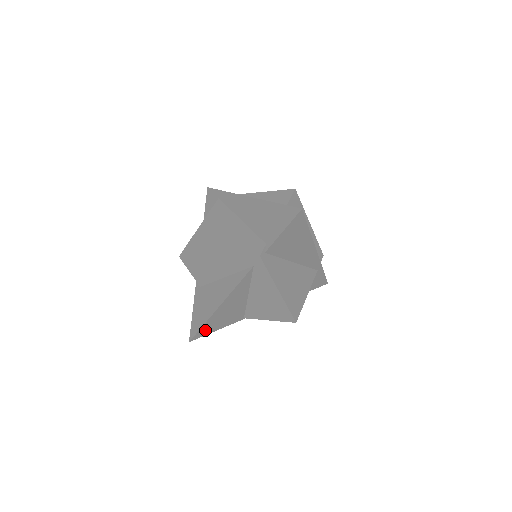
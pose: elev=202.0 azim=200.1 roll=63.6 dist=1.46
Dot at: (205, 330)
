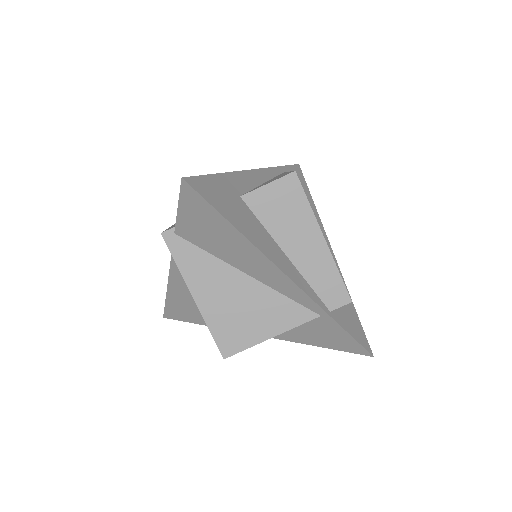
Dot at: (175, 313)
